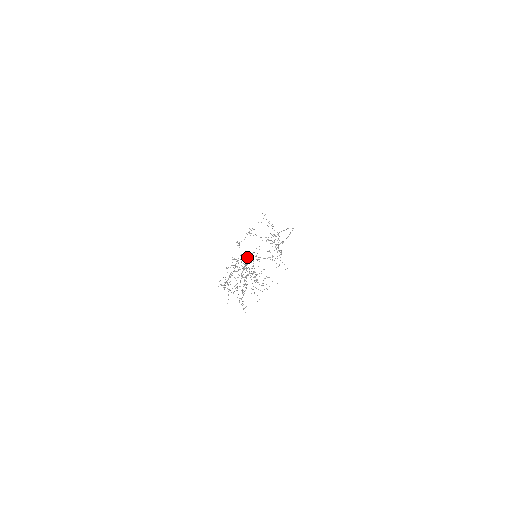
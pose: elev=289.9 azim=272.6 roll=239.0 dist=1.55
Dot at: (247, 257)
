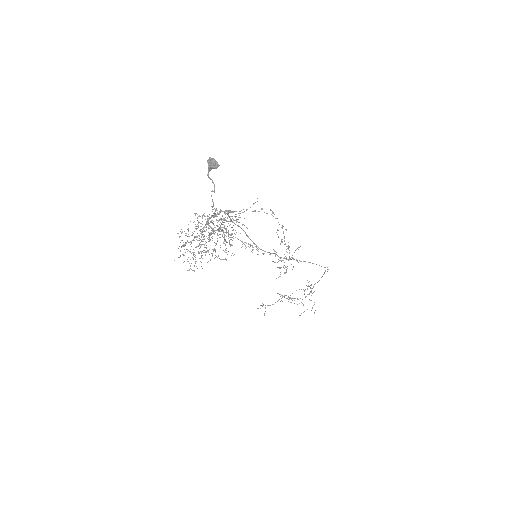
Dot at: (213, 159)
